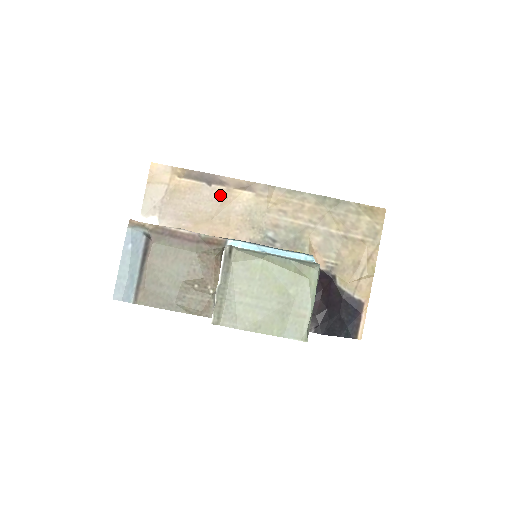
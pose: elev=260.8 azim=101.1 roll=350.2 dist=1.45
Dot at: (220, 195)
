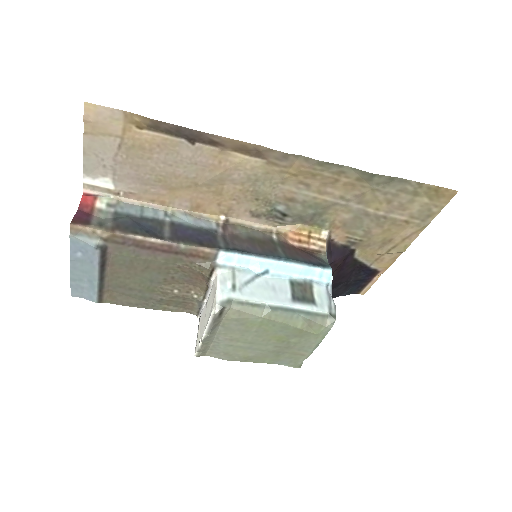
Dot at: (209, 158)
